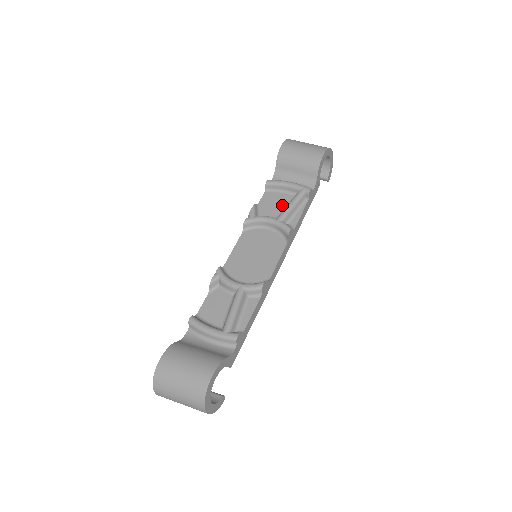
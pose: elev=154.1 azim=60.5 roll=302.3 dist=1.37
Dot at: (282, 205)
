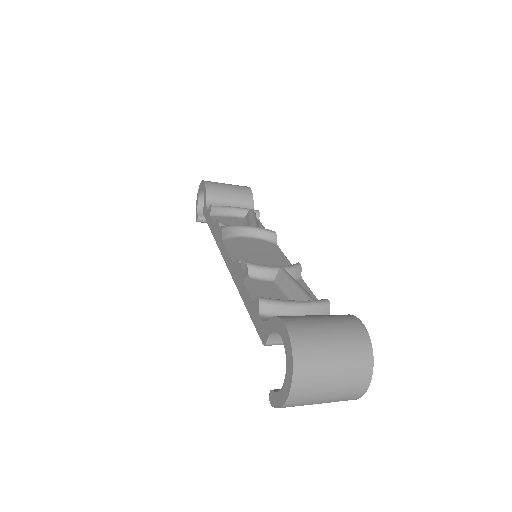
Dot at: (239, 223)
